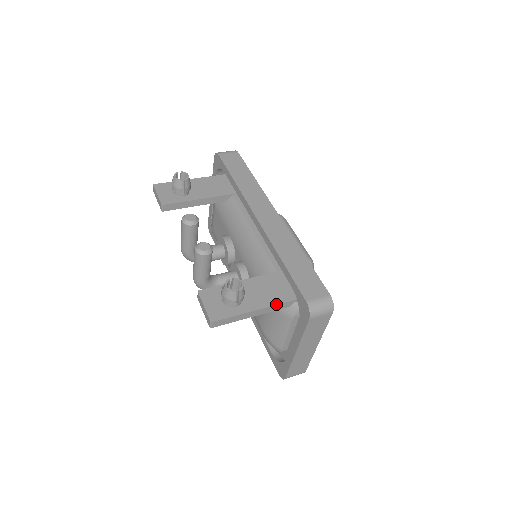
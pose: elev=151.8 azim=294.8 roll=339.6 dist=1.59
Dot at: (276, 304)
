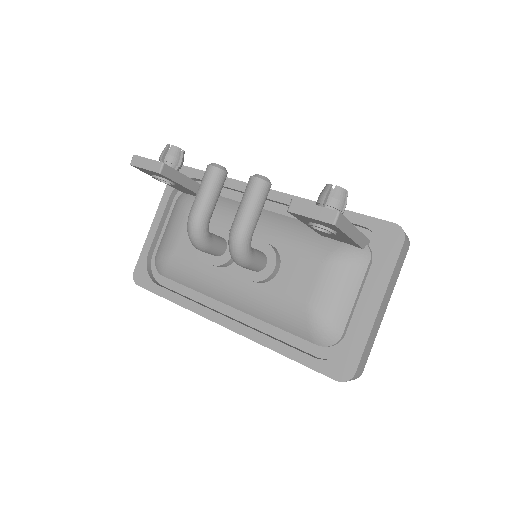
Dot at: (362, 233)
